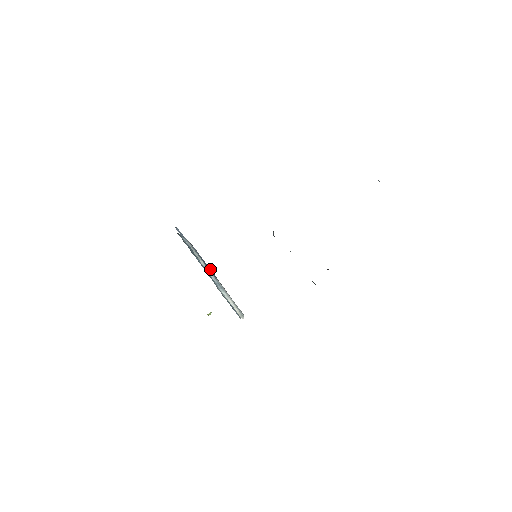
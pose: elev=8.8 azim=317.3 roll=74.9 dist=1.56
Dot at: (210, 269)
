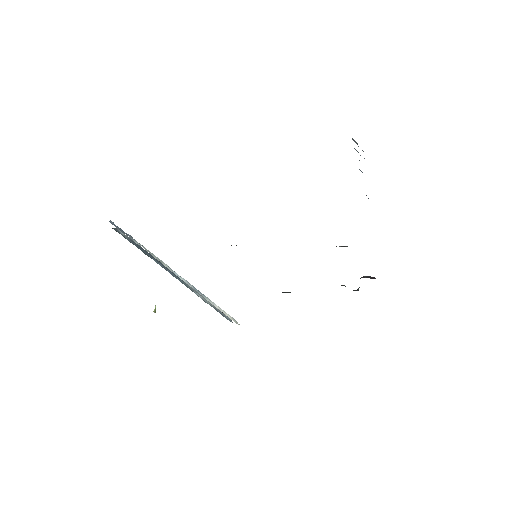
Dot at: occluded
